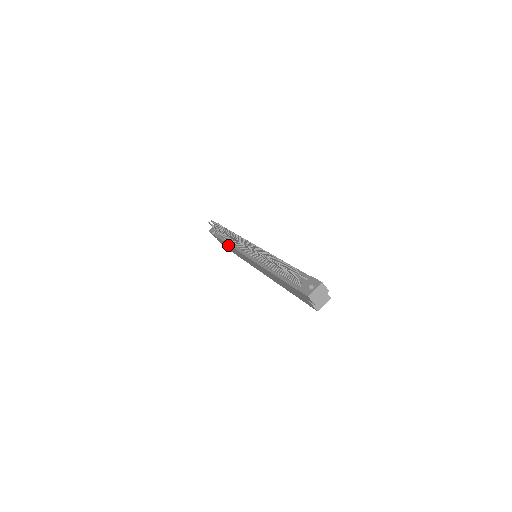
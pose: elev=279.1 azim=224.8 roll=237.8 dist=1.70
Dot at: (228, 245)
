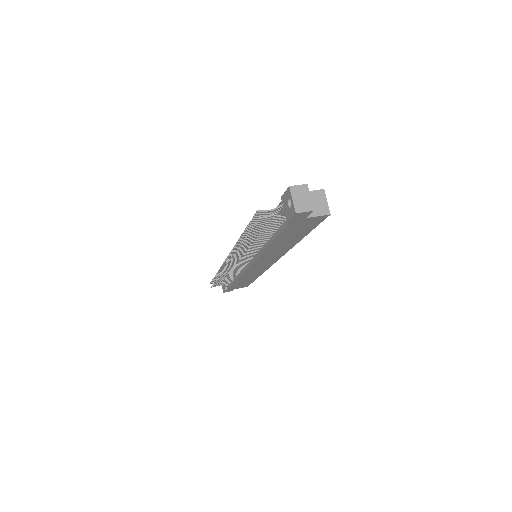
Dot at: (239, 280)
